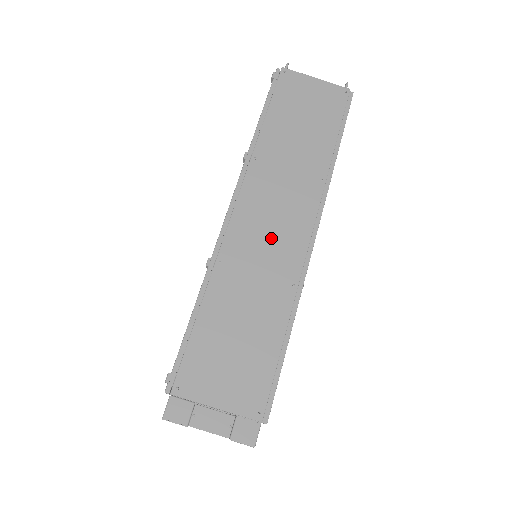
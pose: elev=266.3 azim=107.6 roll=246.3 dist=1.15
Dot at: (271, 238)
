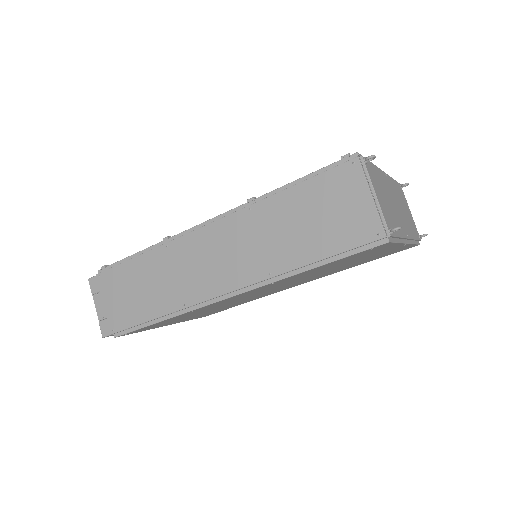
Dot at: (202, 267)
